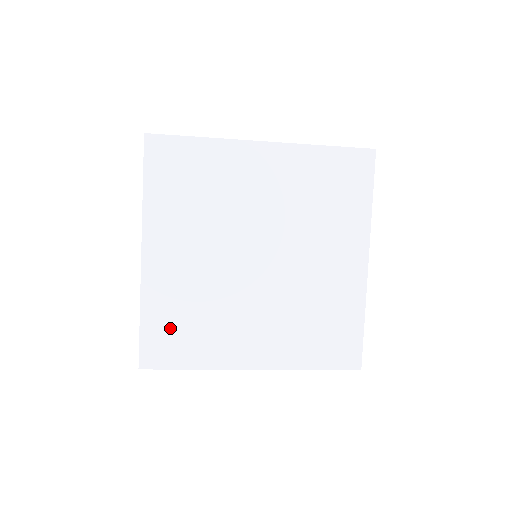
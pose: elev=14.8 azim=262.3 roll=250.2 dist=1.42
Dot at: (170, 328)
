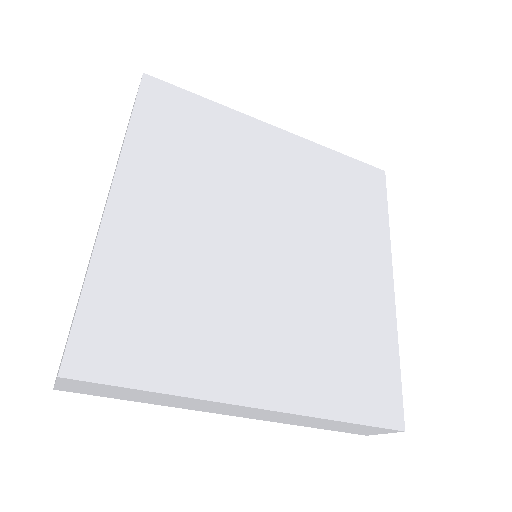
Dot at: (131, 313)
